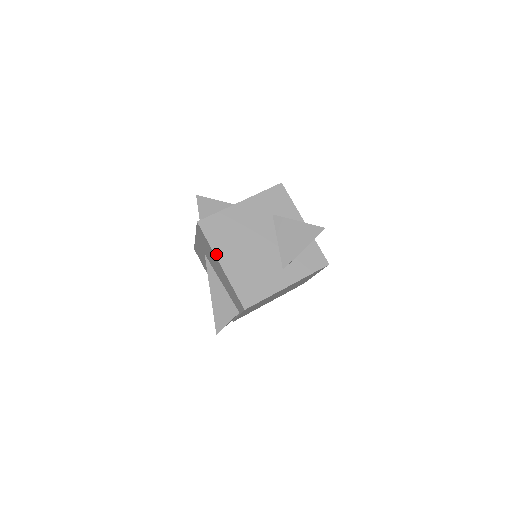
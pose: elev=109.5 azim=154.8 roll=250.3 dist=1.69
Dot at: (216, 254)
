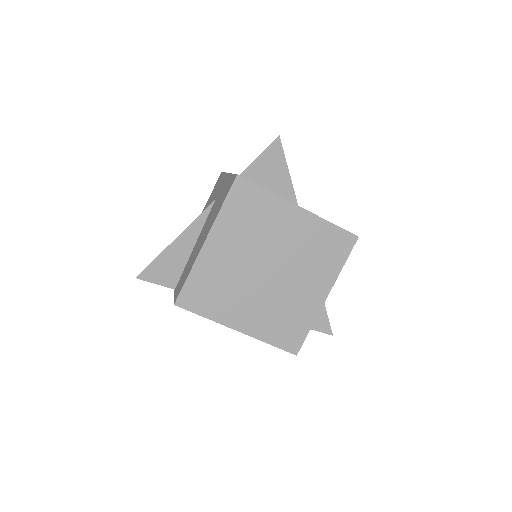
Dot at: (214, 226)
